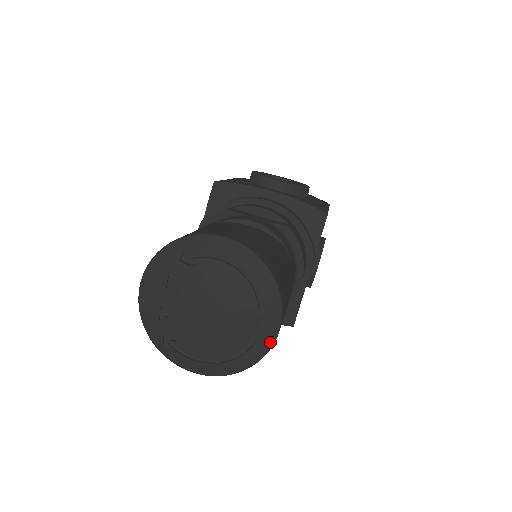
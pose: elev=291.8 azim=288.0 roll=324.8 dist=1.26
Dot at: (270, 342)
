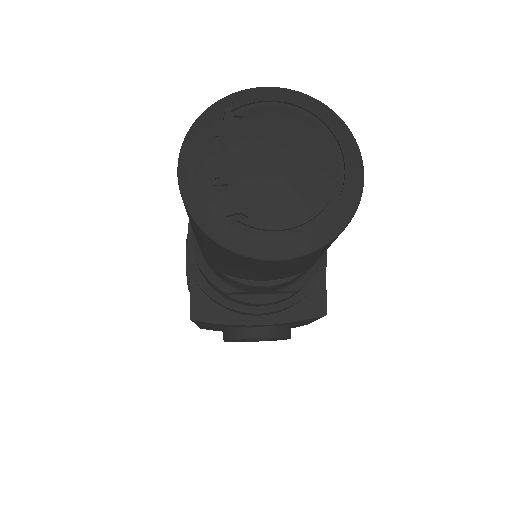
Dot at: (359, 184)
